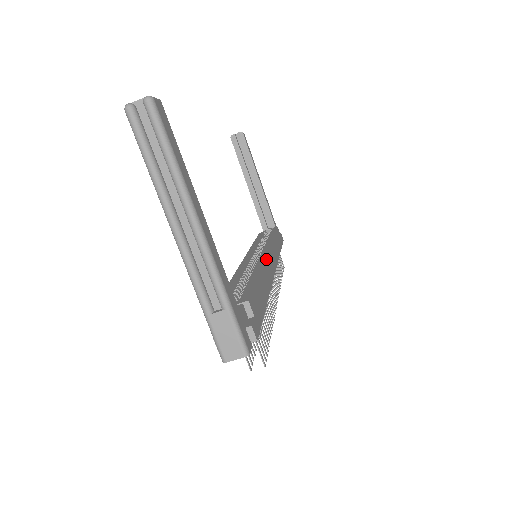
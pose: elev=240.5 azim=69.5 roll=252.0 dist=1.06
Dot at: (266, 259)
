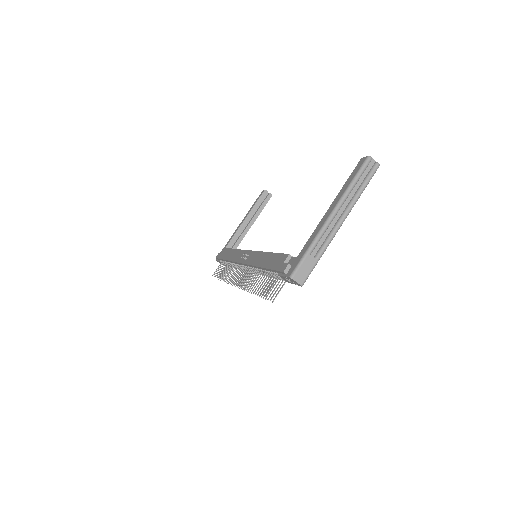
Dot at: occluded
